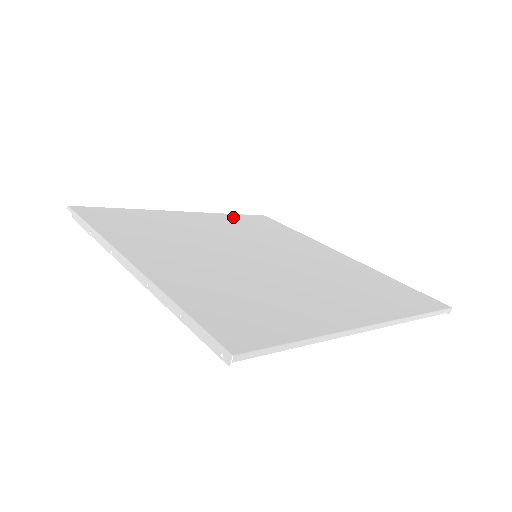
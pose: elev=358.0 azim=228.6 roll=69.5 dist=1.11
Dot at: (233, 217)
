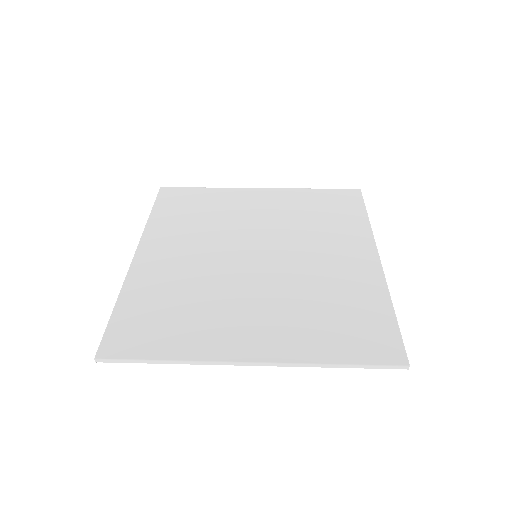
Dot at: (309, 194)
